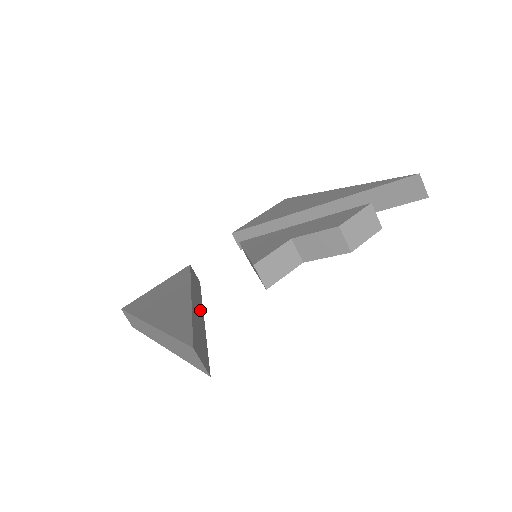
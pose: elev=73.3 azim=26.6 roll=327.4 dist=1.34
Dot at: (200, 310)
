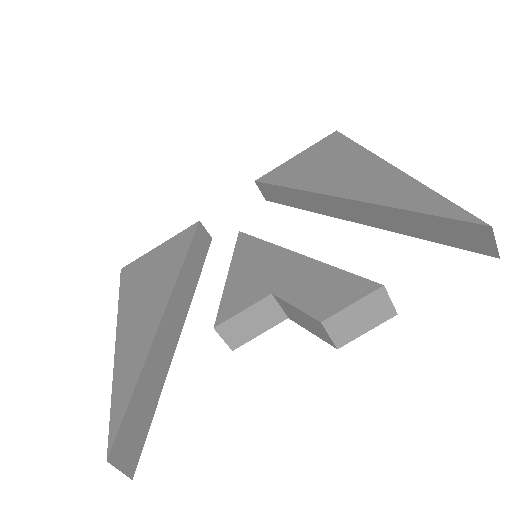
Dot at: (177, 324)
